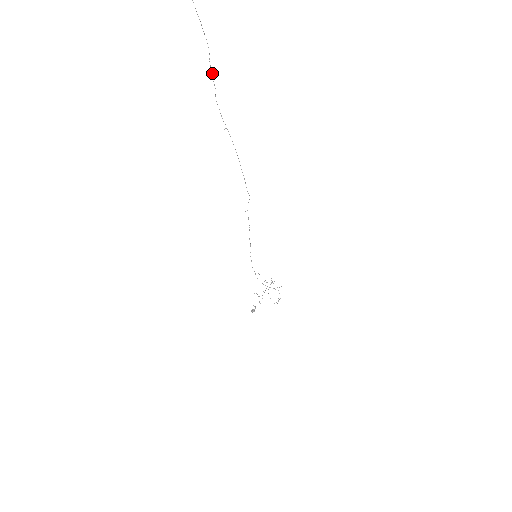
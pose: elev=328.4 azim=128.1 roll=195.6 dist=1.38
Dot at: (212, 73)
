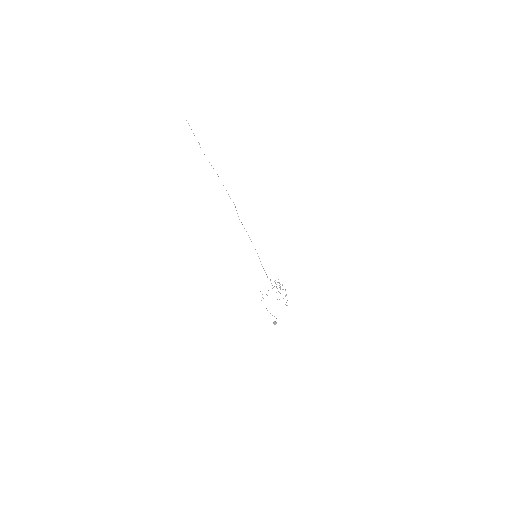
Dot at: occluded
